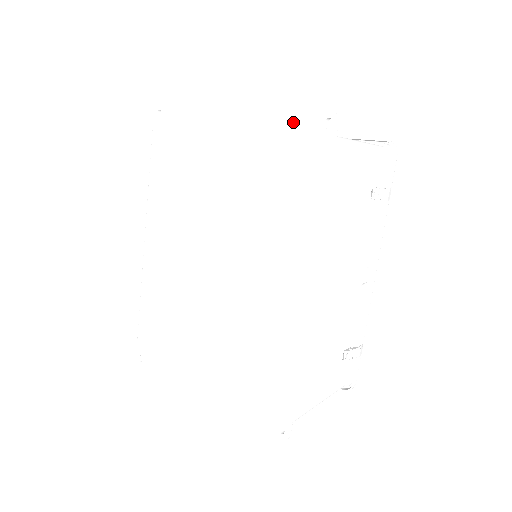
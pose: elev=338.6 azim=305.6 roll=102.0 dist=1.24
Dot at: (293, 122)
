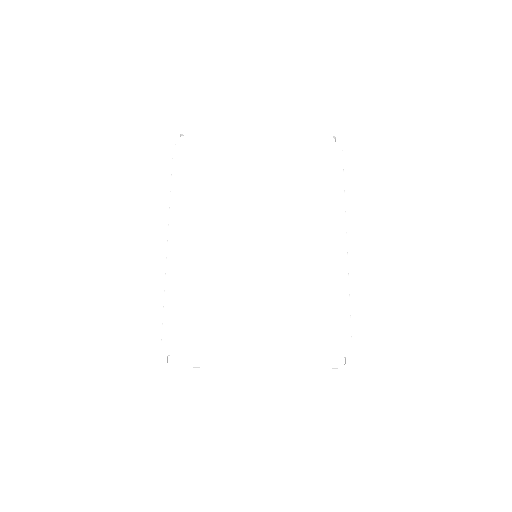
Dot at: (309, 139)
